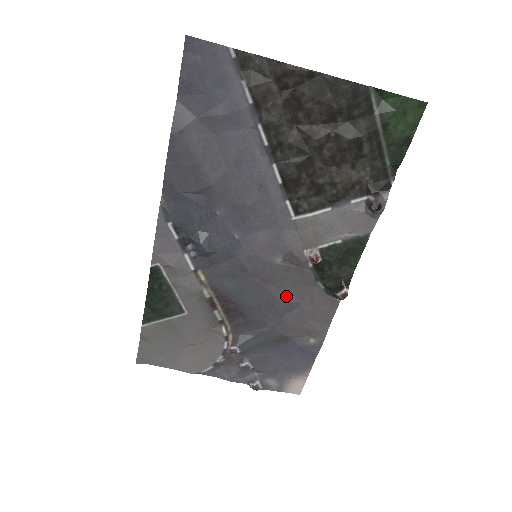
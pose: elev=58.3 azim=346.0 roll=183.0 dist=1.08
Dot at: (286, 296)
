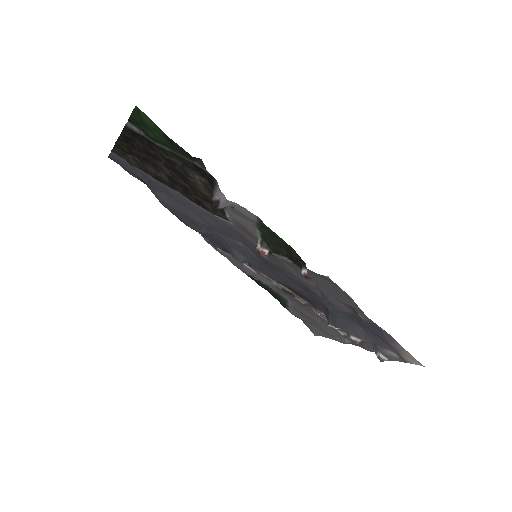
Dot at: (301, 280)
